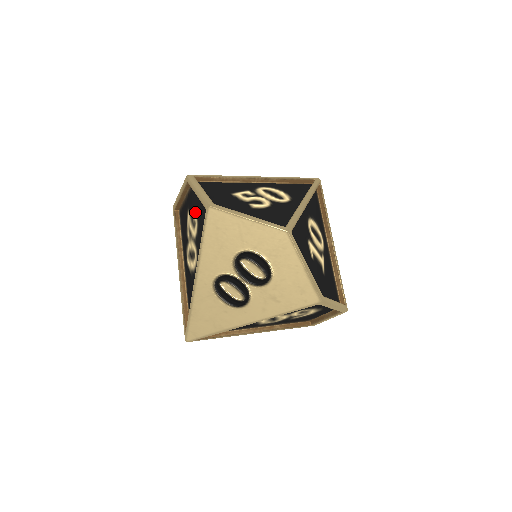
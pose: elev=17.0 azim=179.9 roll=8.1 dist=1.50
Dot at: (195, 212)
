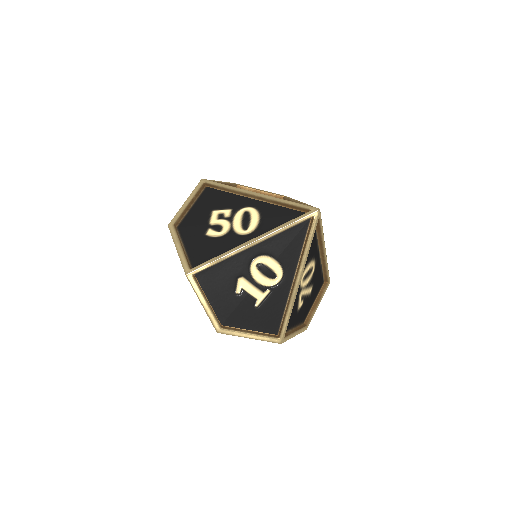
Dot at: occluded
